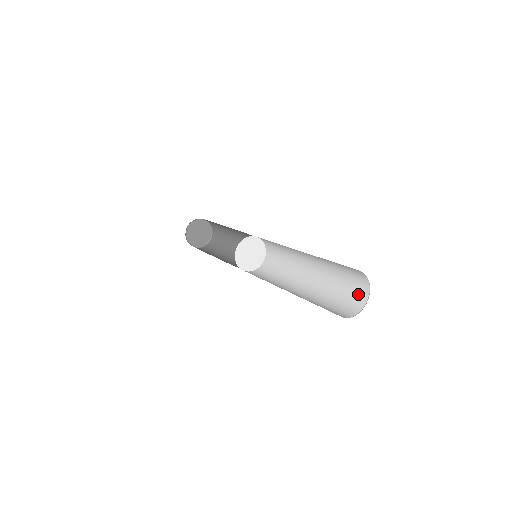
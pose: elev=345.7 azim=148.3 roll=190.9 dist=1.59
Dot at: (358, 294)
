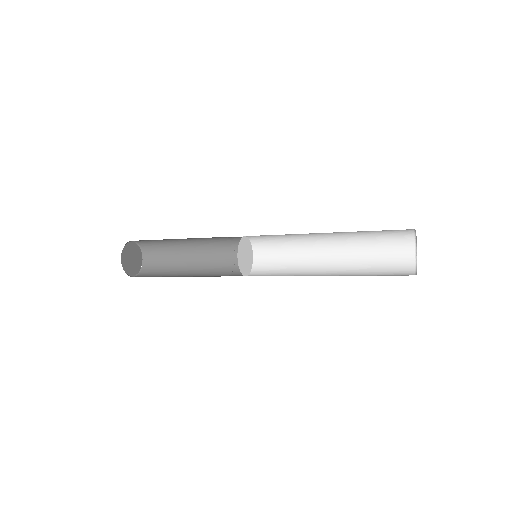
Dot at: (402, 254)
